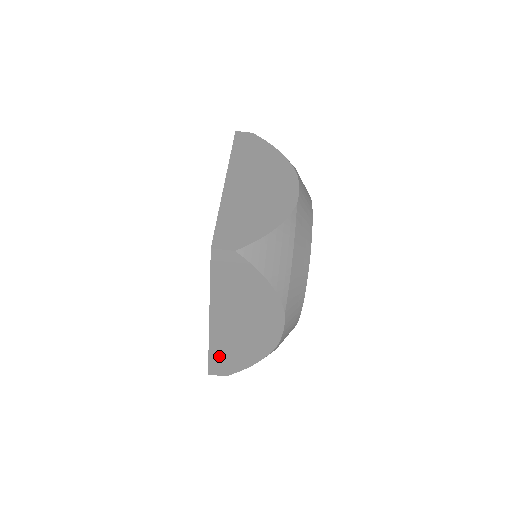
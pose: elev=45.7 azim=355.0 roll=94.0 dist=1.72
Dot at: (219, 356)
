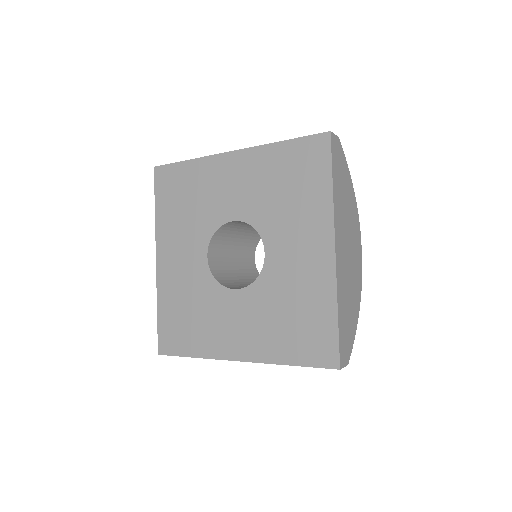
Dot at: occluded
